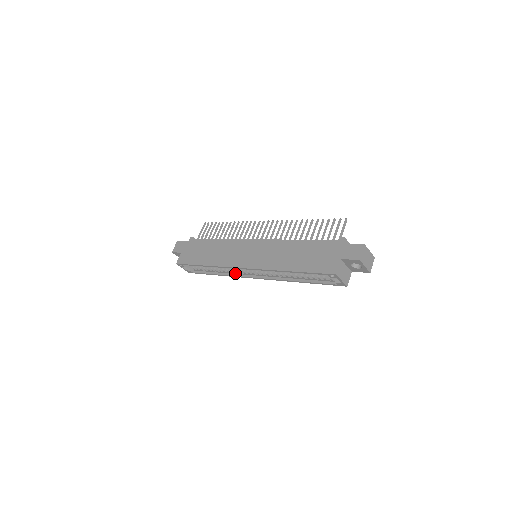
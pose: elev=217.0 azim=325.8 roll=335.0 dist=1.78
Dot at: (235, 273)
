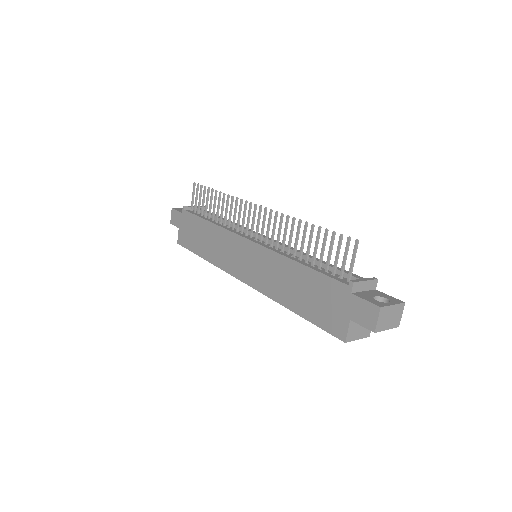
Dot at: occluded
